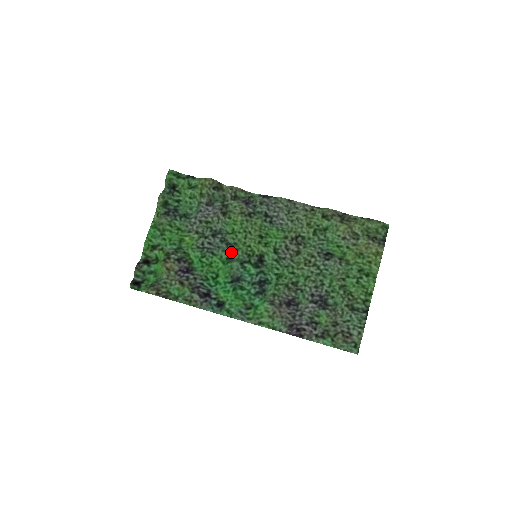
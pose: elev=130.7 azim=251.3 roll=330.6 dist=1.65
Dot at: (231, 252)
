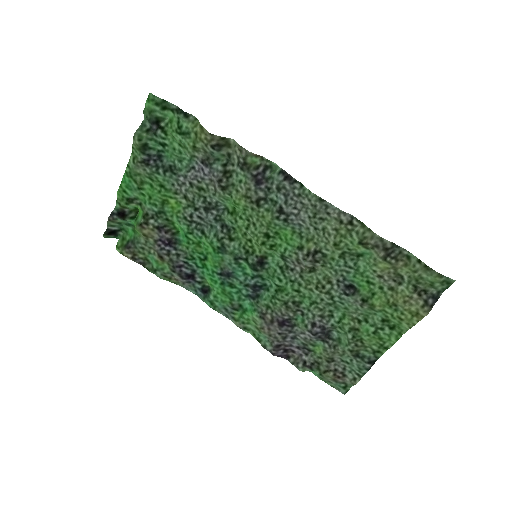
Dot at: (225, 241)
